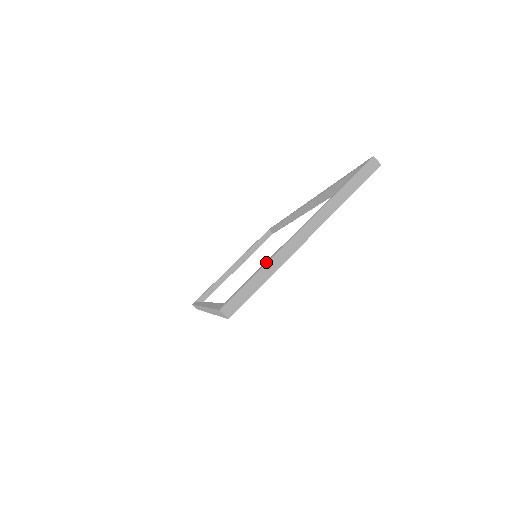
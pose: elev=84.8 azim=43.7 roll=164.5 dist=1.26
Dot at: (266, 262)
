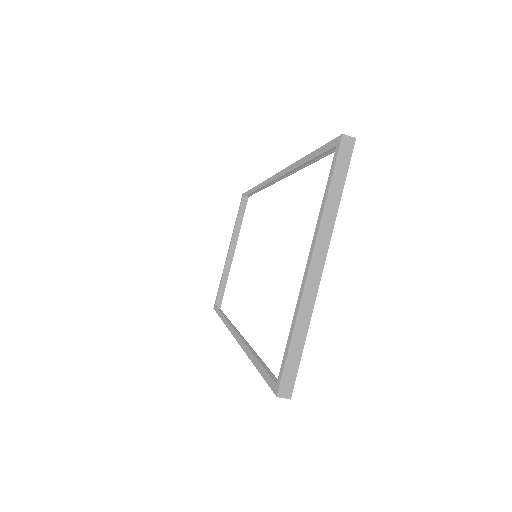
Dot at: (295, 321)
